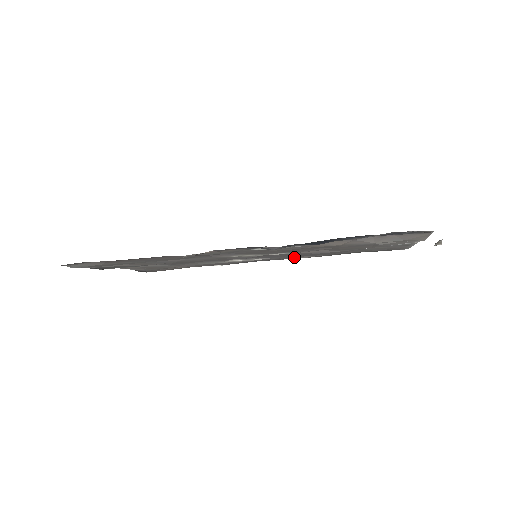
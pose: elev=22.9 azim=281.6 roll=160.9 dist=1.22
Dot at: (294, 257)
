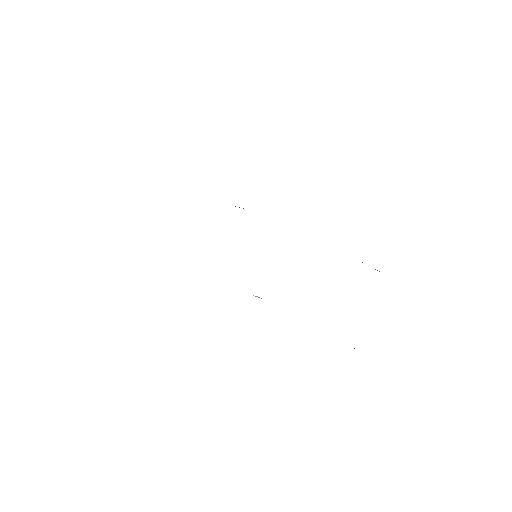
Dot at: occluded
